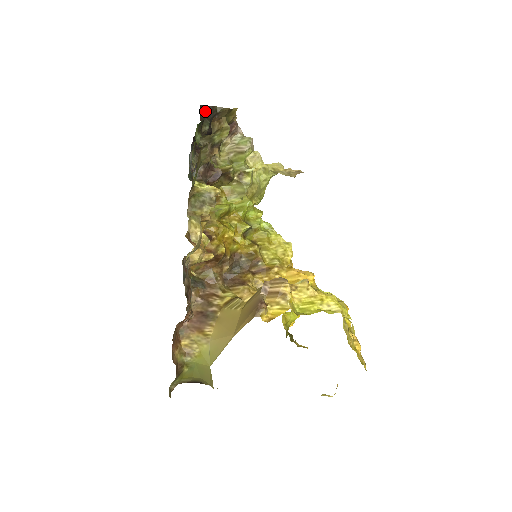
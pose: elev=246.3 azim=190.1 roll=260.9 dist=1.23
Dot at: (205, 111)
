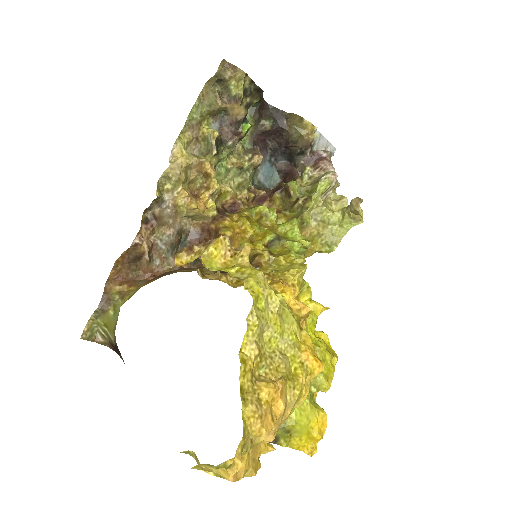
Dot at: (274, 112)
